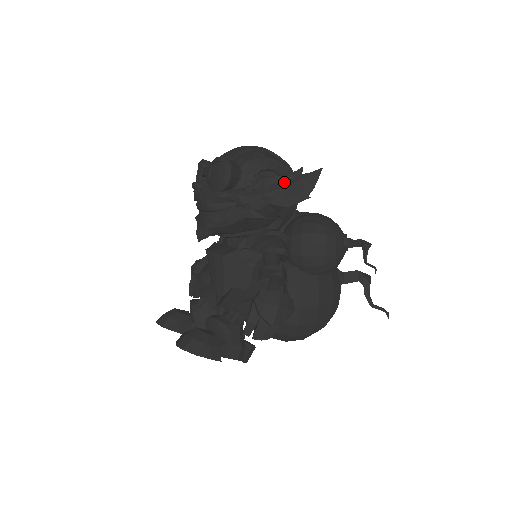
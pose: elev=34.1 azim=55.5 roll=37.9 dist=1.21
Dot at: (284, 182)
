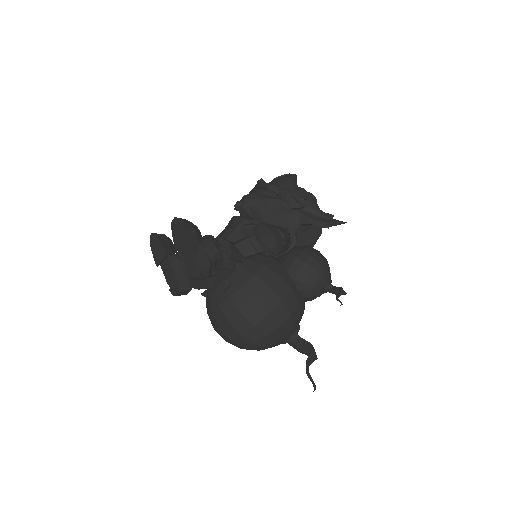
Dot at: (318, 212)
